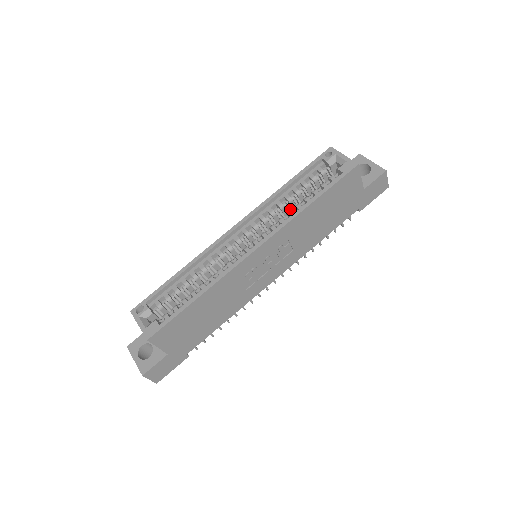
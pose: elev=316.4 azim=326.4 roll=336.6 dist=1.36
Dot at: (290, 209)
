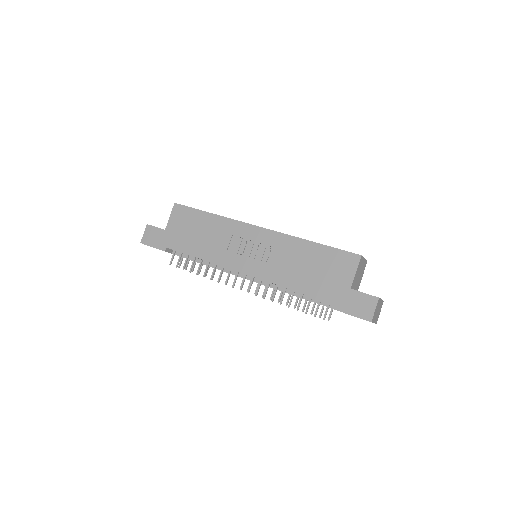
Dot at: occluded
